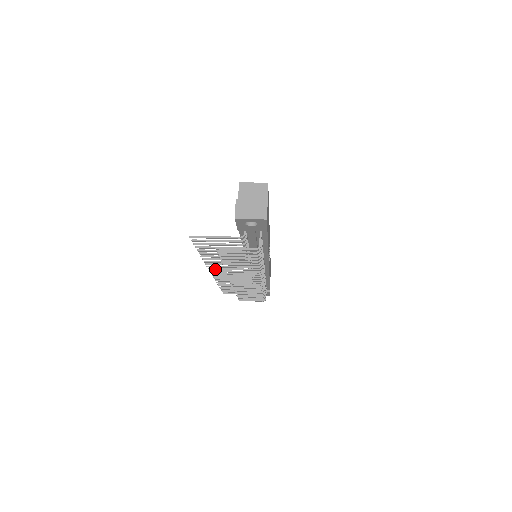
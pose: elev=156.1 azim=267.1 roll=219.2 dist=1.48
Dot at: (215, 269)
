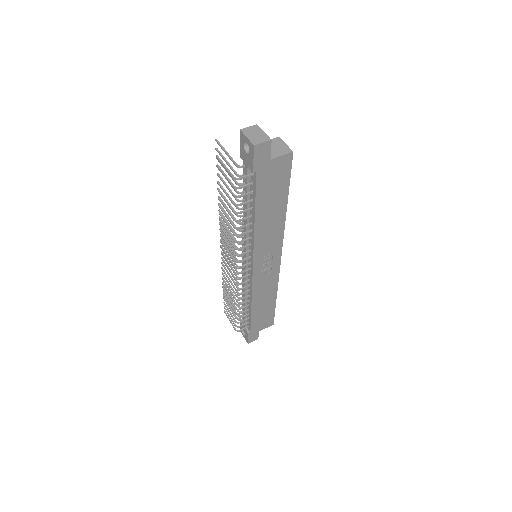
Dot at: (222, 227)
